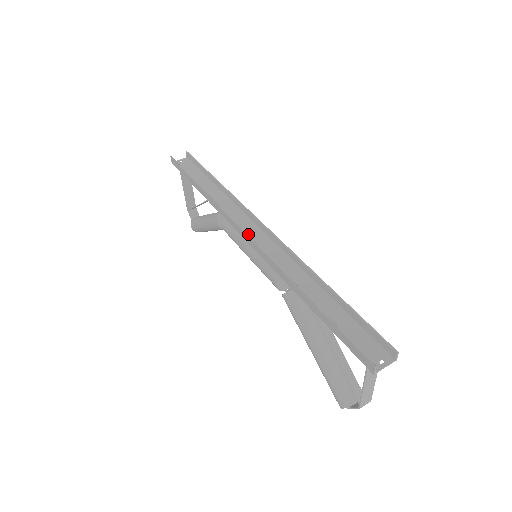
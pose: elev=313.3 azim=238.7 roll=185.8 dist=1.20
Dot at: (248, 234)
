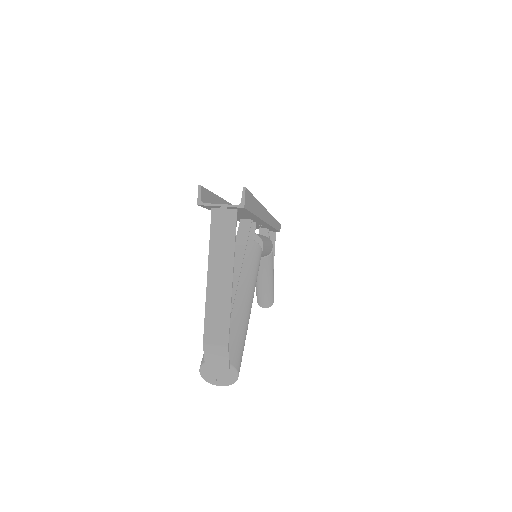
Dot at: occluded
